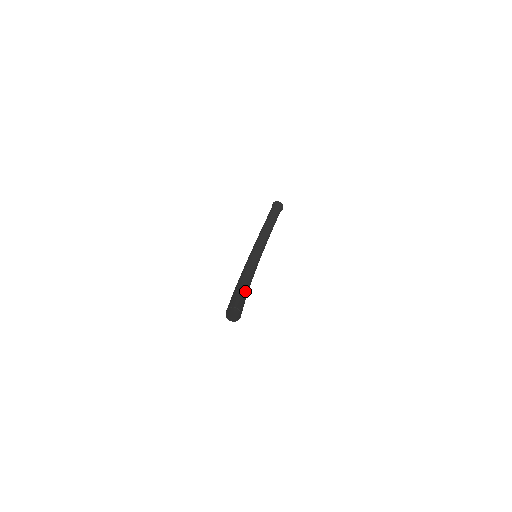
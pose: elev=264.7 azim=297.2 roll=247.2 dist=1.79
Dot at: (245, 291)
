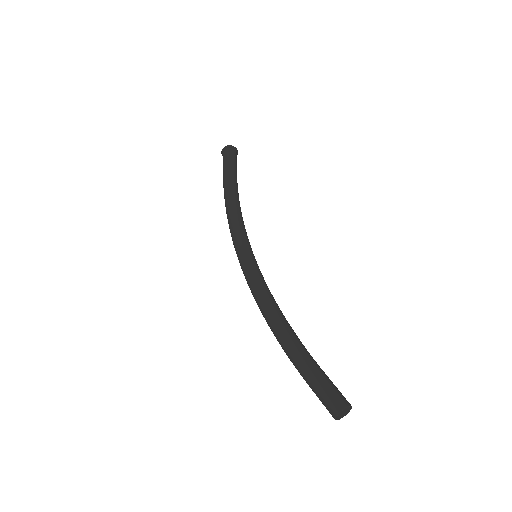
Dot at: occluded
